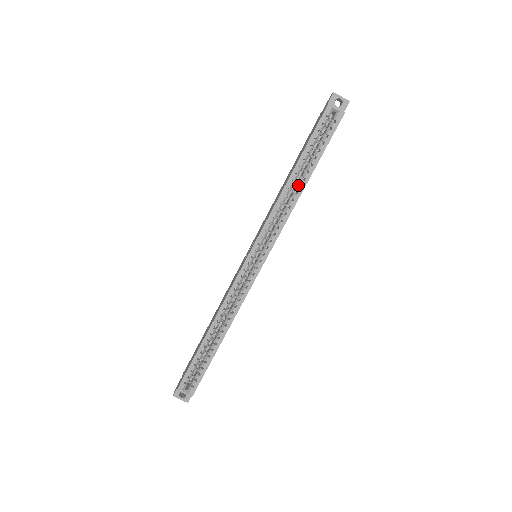
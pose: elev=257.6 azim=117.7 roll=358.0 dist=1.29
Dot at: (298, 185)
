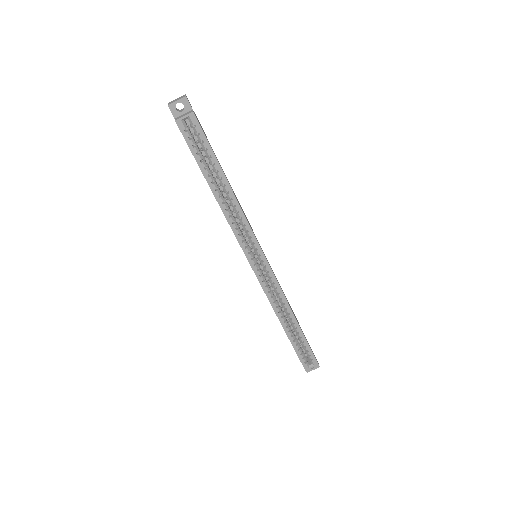
Dot at: occluded
